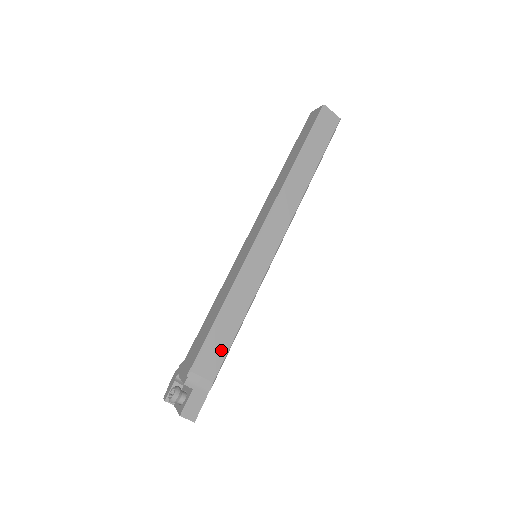
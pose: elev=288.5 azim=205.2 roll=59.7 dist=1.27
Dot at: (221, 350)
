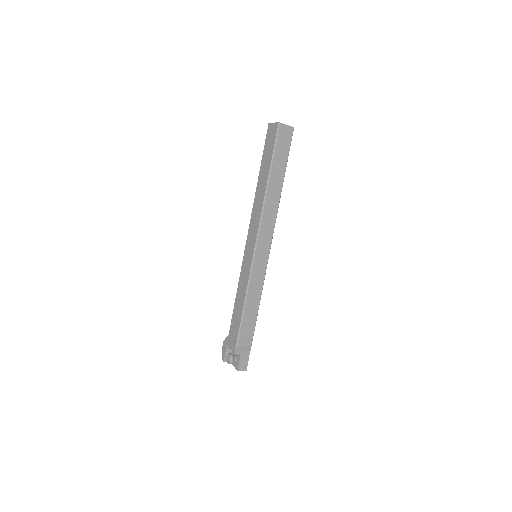
Dot at: (251, 327)
